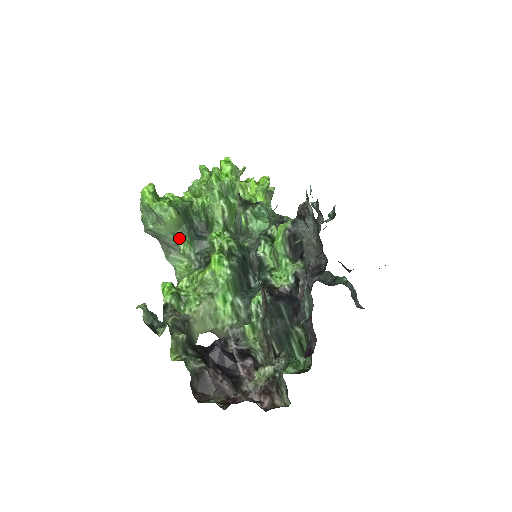
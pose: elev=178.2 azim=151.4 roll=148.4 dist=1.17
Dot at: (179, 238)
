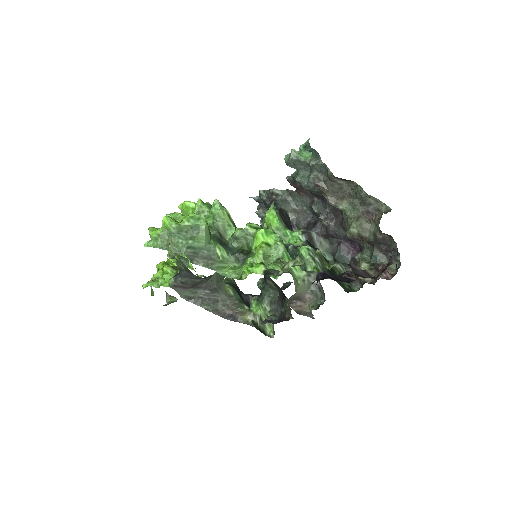
Dot at: (214, 246)
